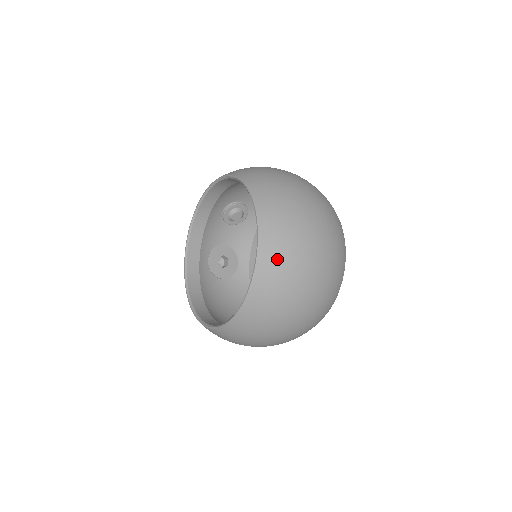
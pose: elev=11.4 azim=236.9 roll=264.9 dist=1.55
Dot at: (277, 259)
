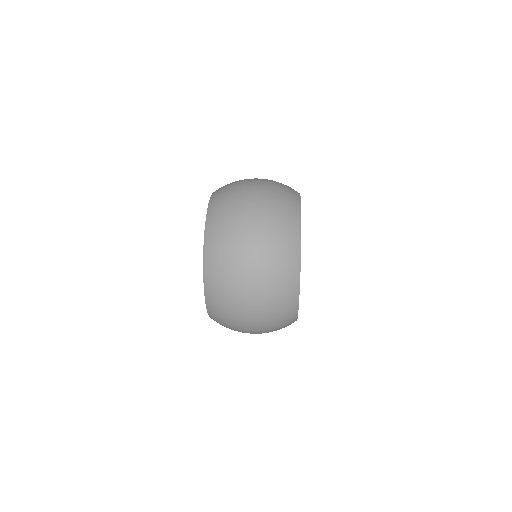
Dot at: (216, 251)
